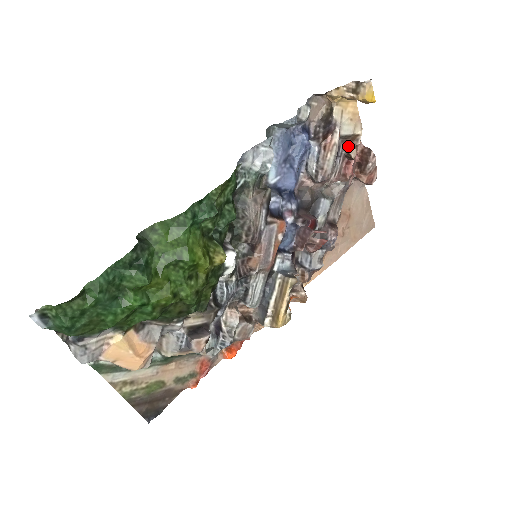
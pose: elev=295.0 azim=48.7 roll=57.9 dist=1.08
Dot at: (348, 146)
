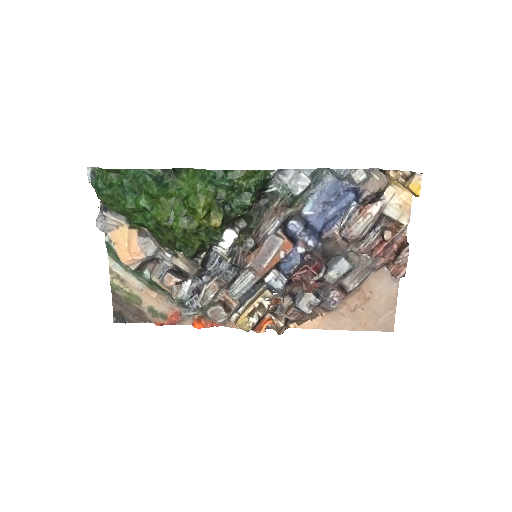
Dot at: (387, 227)
